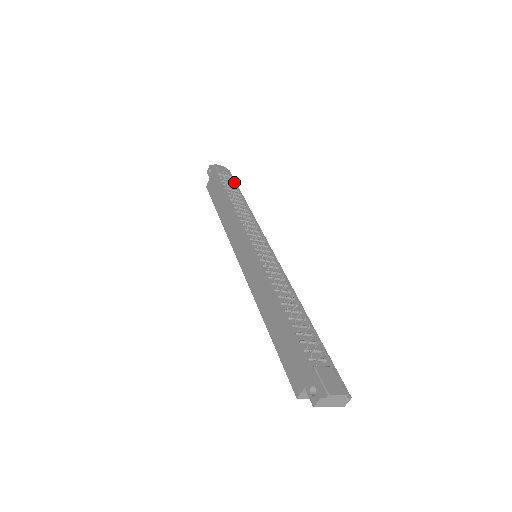
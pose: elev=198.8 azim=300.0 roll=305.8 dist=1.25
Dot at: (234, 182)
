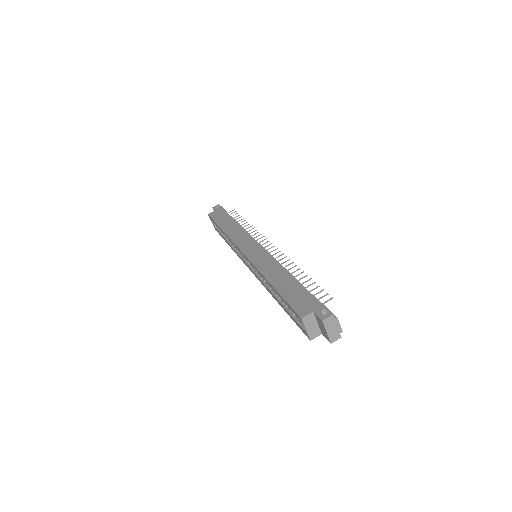
Dot at: occluded
